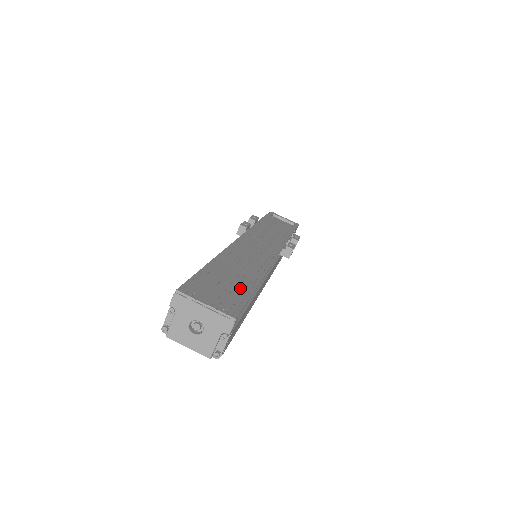
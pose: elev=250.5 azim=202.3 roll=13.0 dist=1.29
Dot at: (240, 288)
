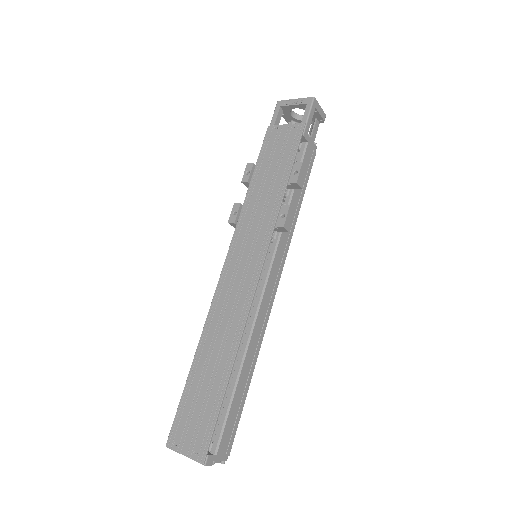
Dot at: (212, 401)
